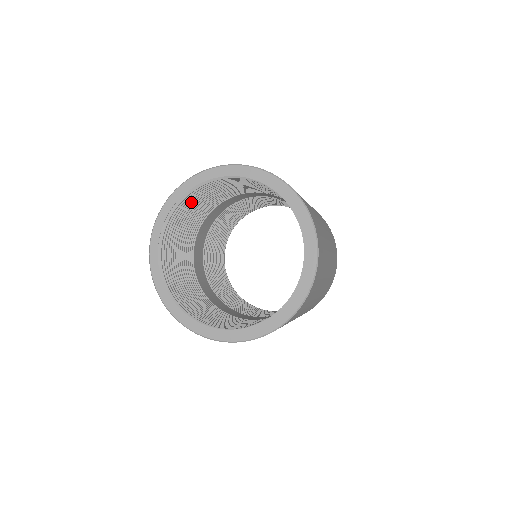
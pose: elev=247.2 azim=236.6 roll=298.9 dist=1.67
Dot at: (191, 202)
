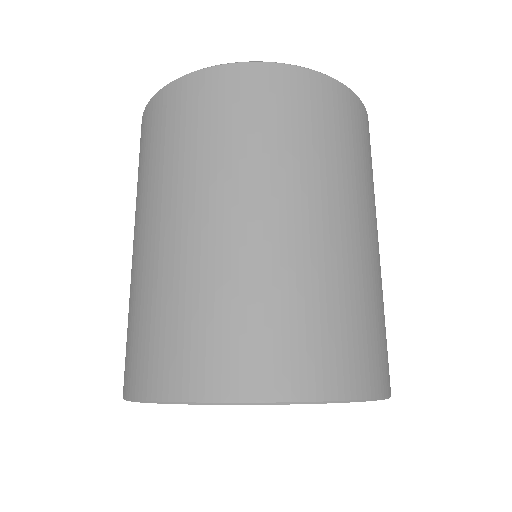
Dot at: occluded
